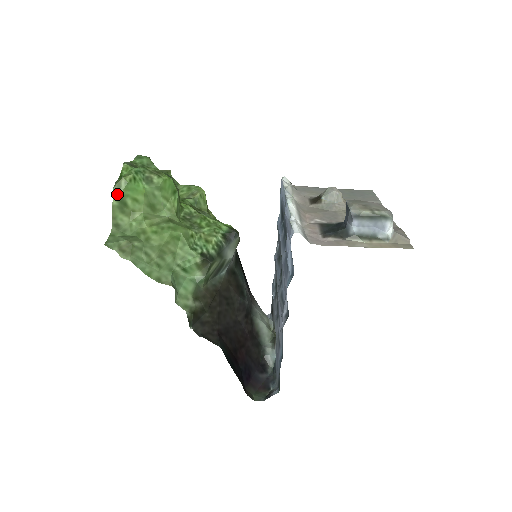
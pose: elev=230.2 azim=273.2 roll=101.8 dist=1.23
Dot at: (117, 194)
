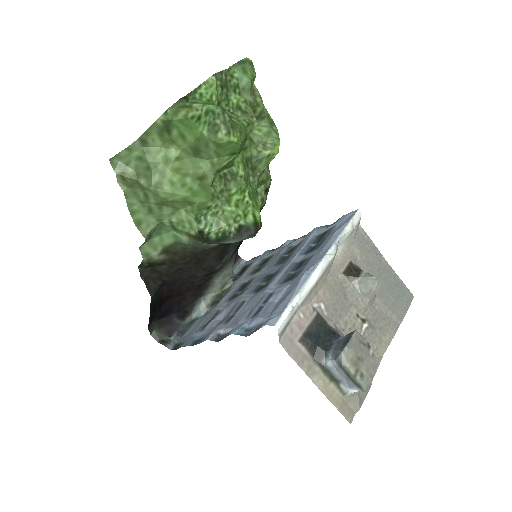
Dot at: (167, 117)
